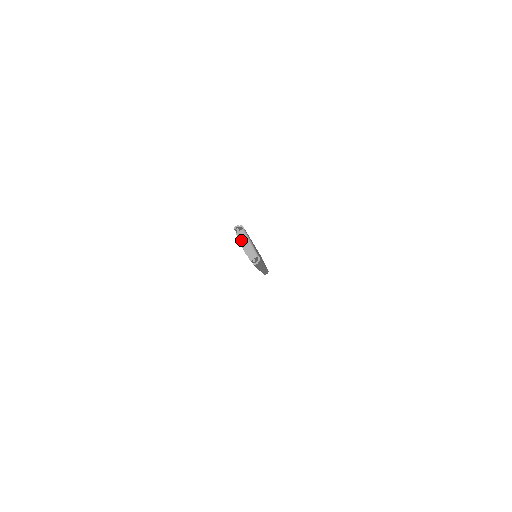
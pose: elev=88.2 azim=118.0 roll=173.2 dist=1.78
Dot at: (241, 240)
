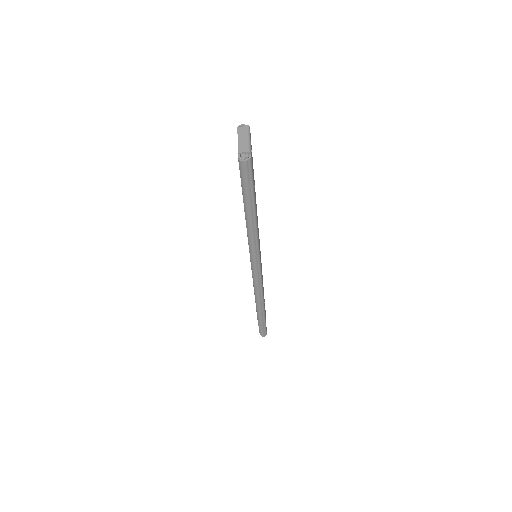
Dot at: (240, 134)
